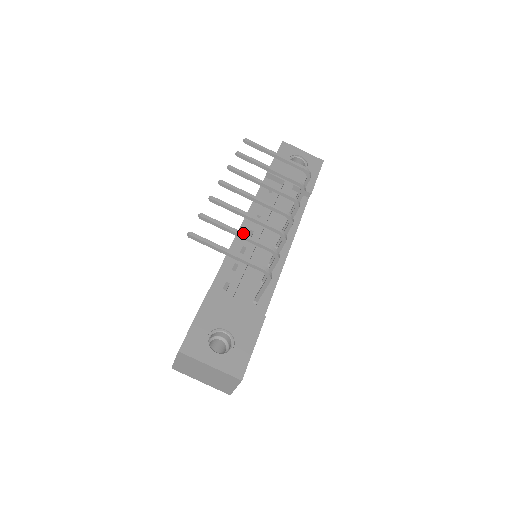
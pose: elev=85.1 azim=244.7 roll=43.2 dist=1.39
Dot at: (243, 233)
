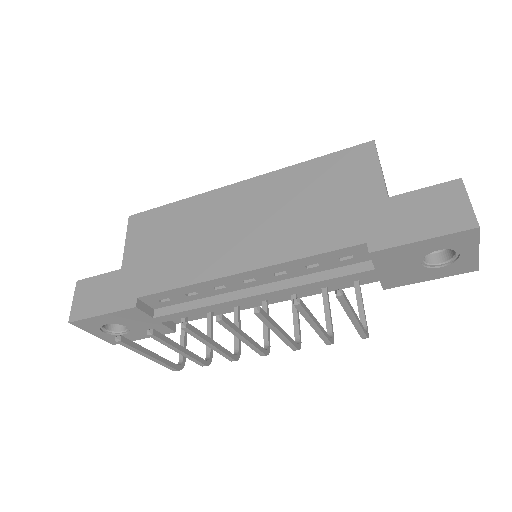
Dot at: (185, 354)
